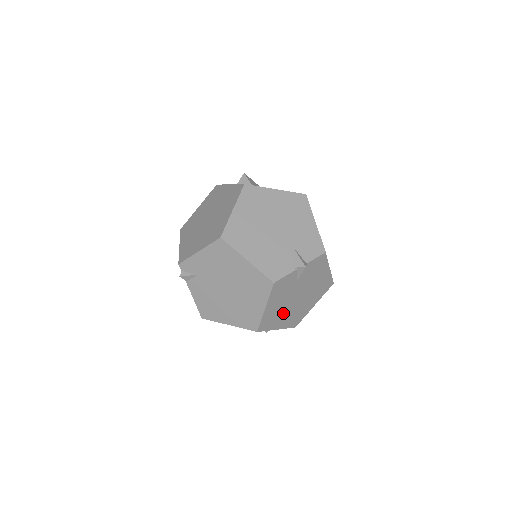
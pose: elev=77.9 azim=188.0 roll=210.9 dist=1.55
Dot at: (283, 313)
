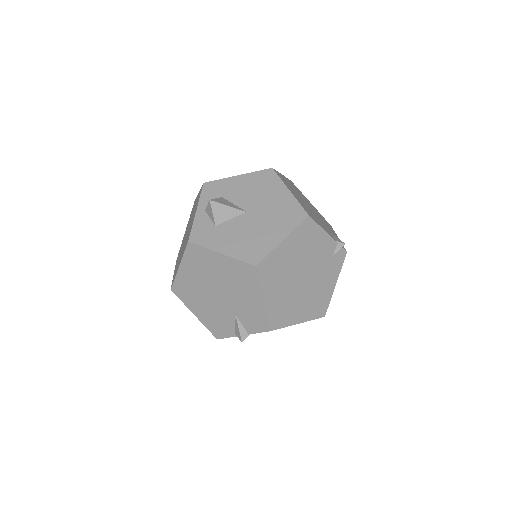
Dot at: occluded
